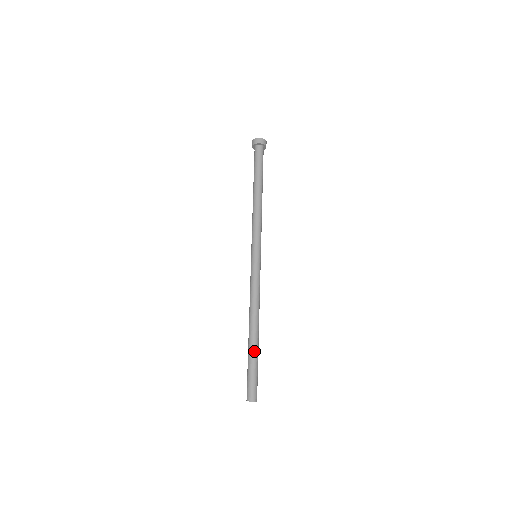
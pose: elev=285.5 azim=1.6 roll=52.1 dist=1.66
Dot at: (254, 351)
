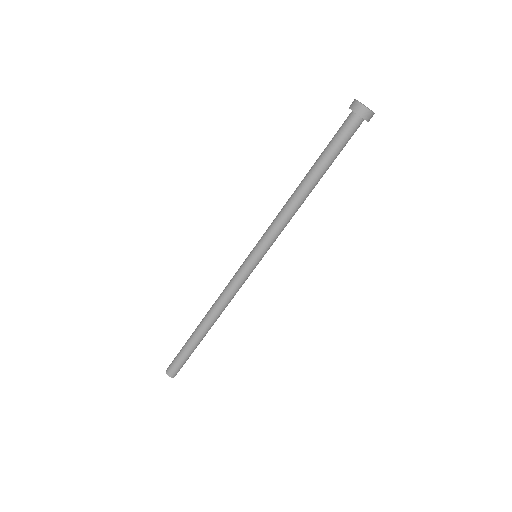
Dot at: (193, 342)
